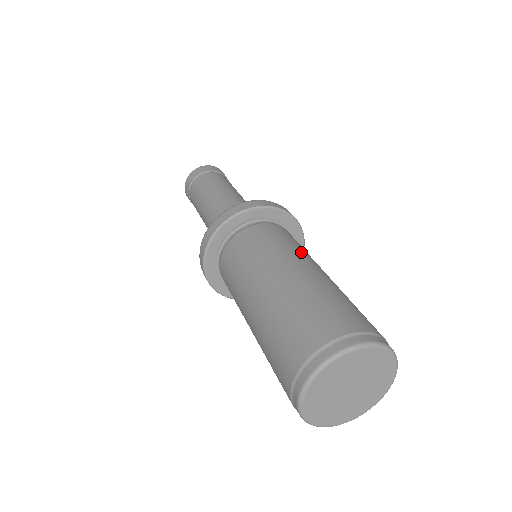
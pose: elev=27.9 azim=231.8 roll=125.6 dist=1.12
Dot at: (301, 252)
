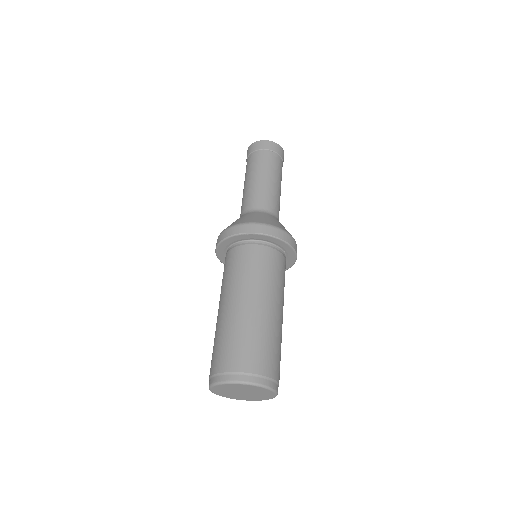
Dot at: (243, 282)
